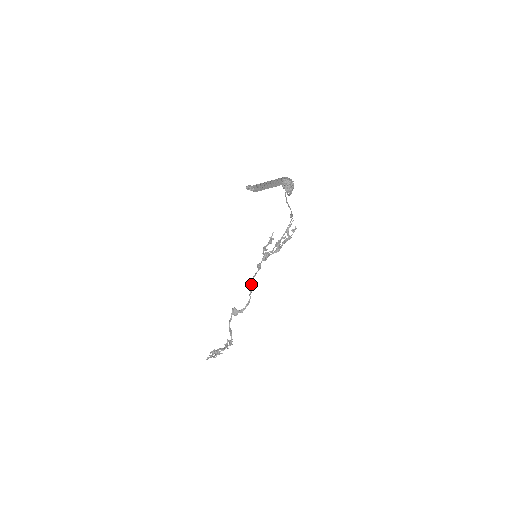
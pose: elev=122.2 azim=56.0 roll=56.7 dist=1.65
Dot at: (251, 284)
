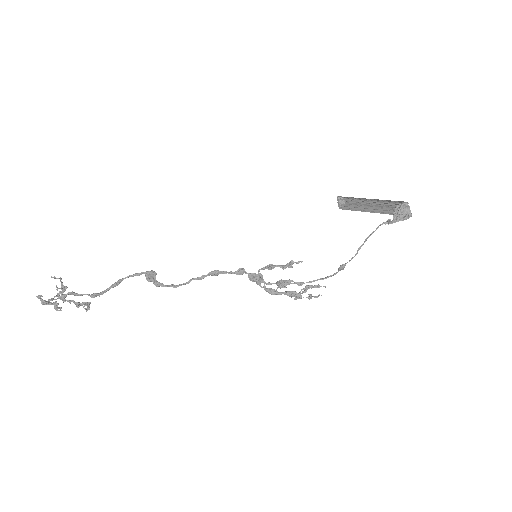
Dot at: (209, 273)
